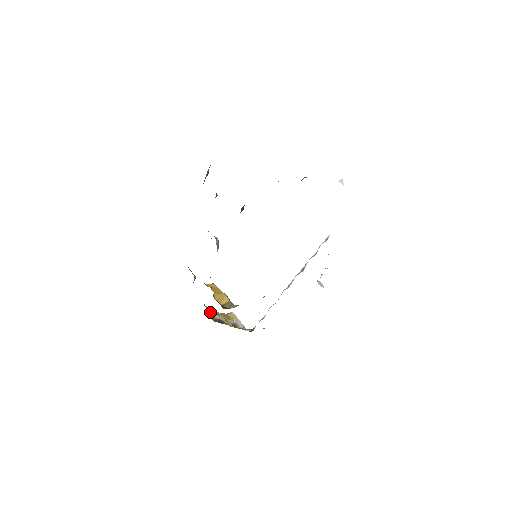
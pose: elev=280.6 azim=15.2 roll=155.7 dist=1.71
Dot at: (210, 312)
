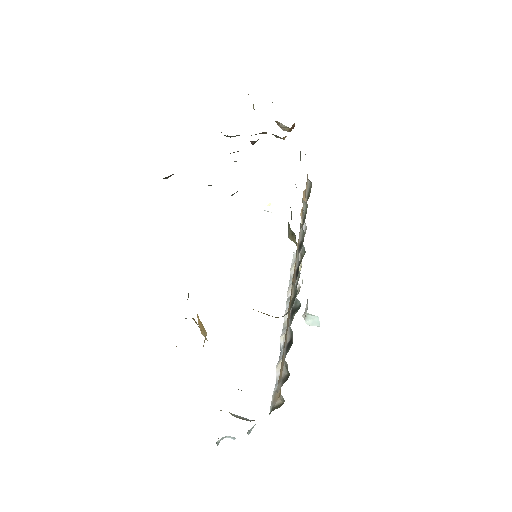
Dot at: occluded
